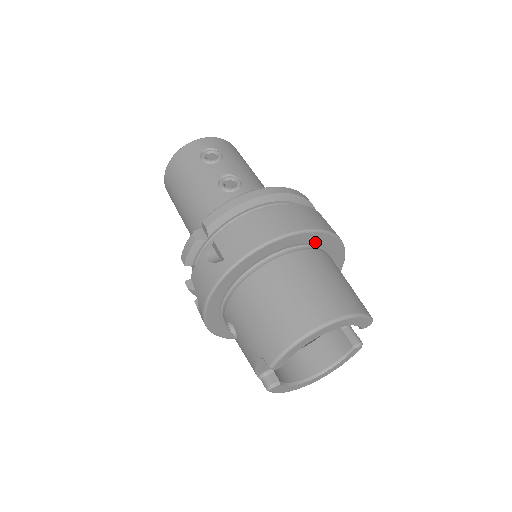
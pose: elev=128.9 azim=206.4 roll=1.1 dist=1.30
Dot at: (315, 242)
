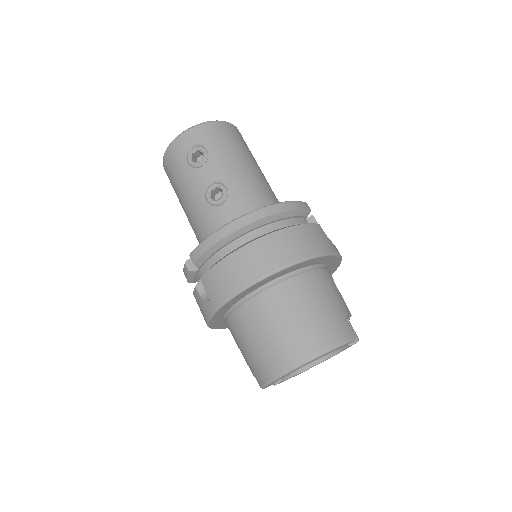
Dot at: (295, 269)
